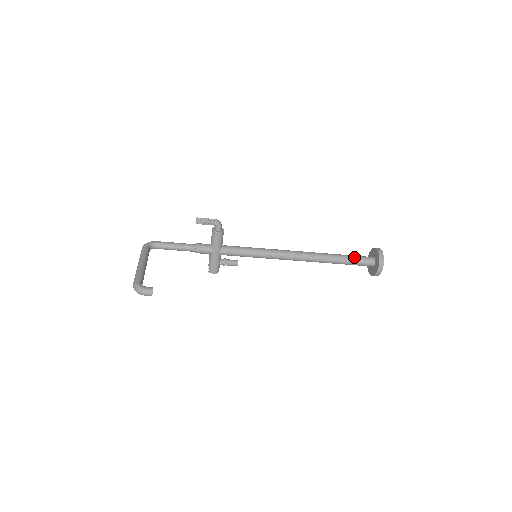
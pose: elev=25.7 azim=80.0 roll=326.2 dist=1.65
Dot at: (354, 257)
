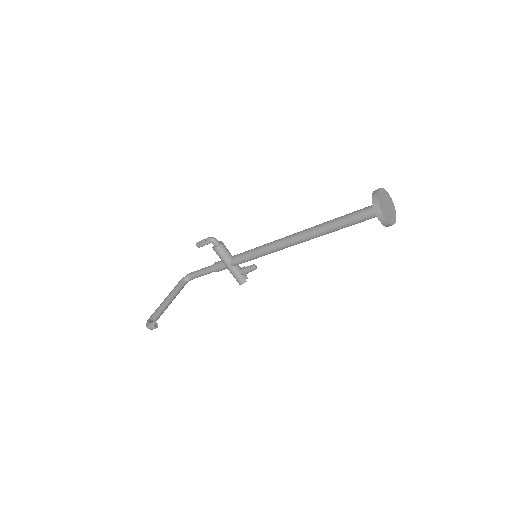
Dot at: (352, 214)
